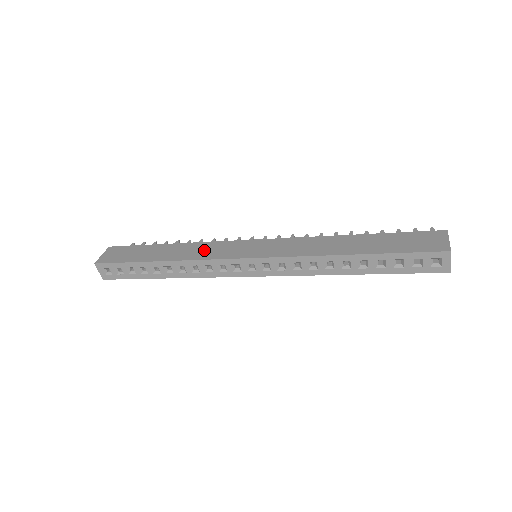
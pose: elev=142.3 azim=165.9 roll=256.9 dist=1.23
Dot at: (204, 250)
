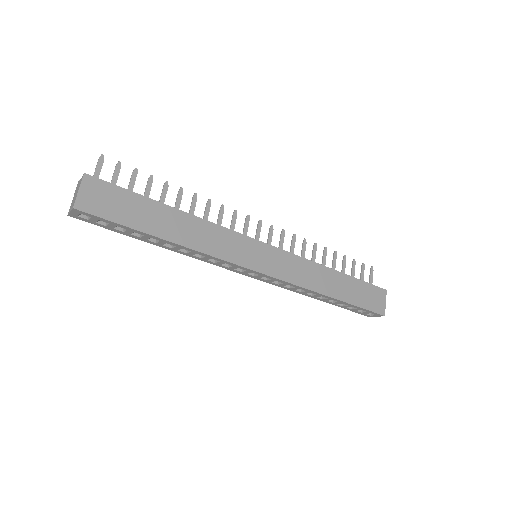
Dot at: (216, 240)
